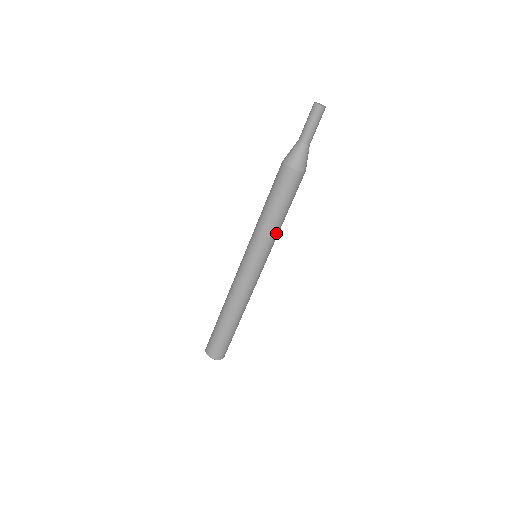
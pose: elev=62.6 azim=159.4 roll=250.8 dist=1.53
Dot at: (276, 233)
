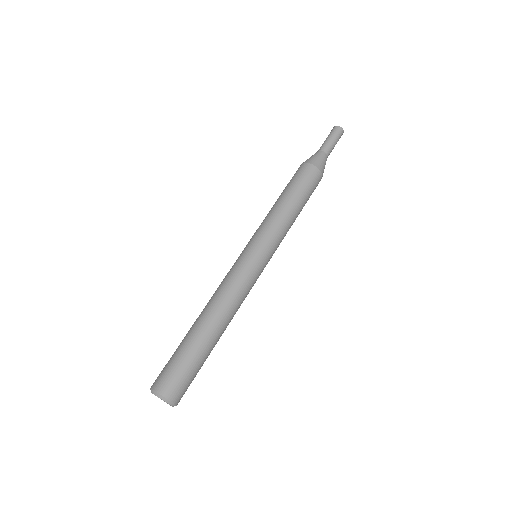
Dot at: (278, 220)
